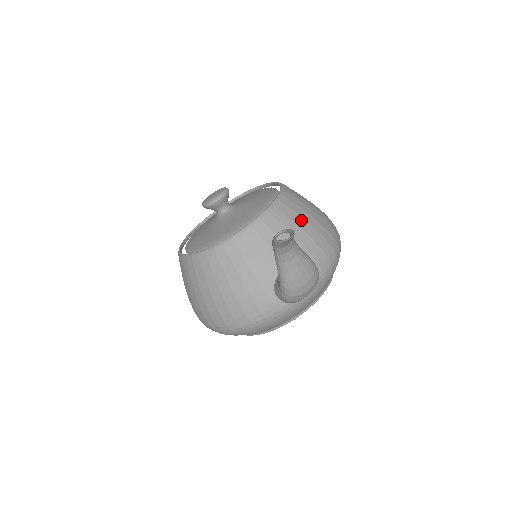
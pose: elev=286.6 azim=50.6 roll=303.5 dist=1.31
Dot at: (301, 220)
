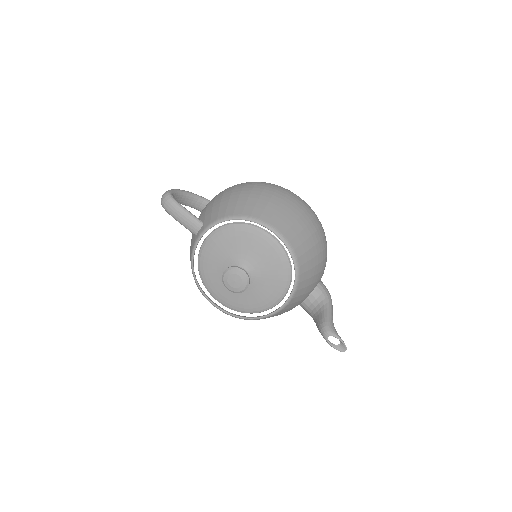
Dot at: (313, 270)
